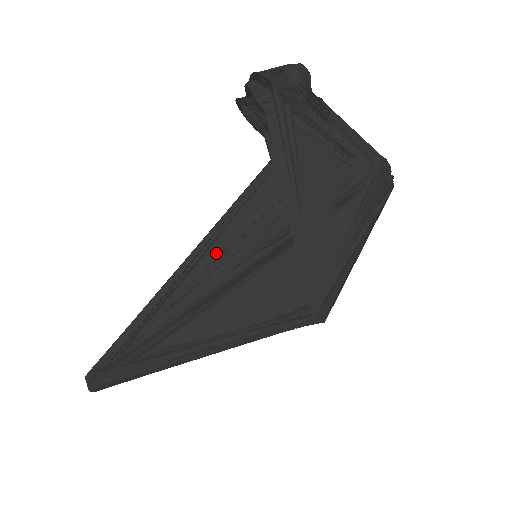
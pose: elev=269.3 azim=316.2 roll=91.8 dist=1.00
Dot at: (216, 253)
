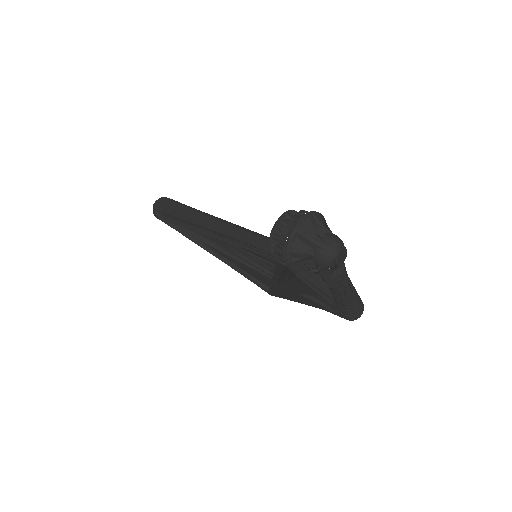
Dot at: occluded
